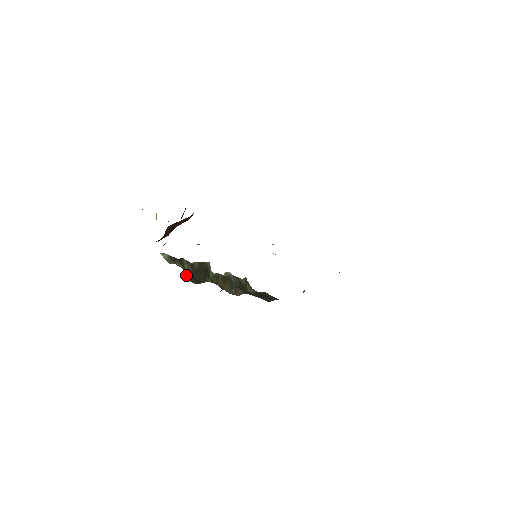
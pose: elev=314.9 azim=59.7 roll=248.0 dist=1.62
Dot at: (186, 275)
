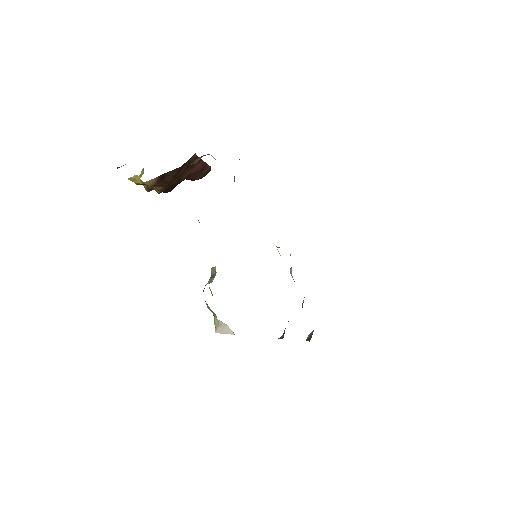
Dot at: (198, 220)
